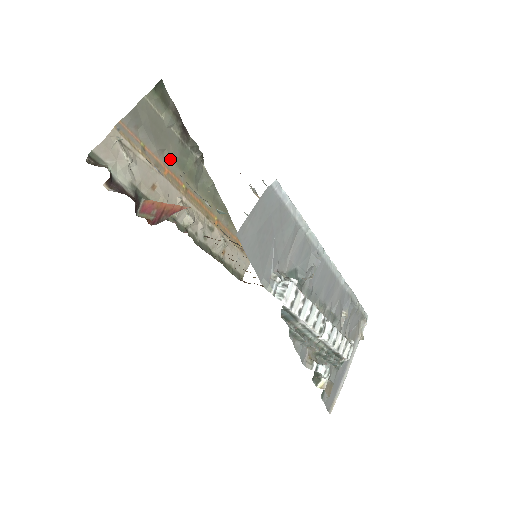
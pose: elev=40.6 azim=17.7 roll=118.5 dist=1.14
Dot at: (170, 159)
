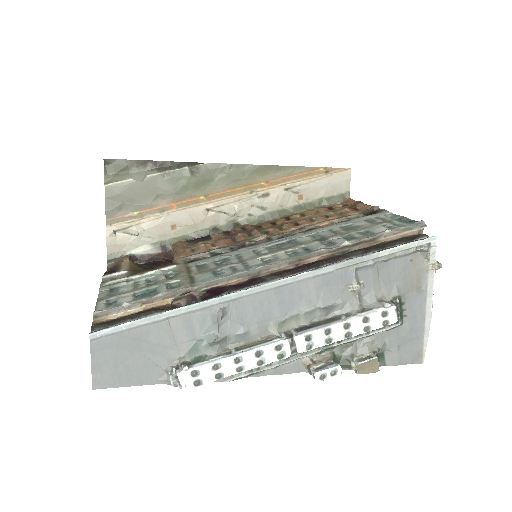
Dot at: (168, 196)
